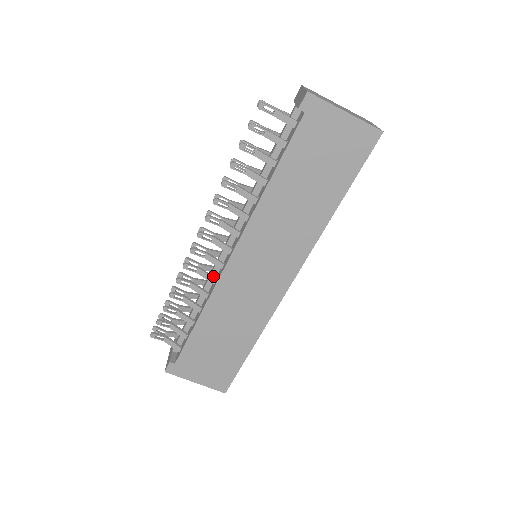
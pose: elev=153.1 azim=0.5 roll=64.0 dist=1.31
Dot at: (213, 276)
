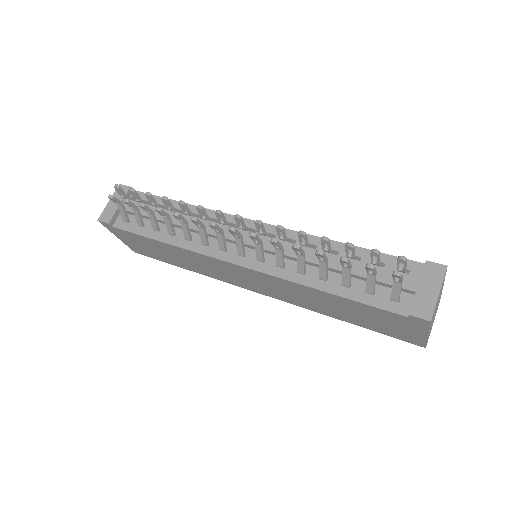
Dot at: (208, 240)
